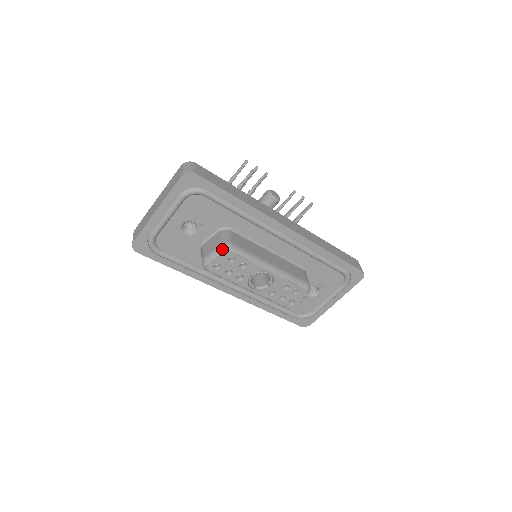
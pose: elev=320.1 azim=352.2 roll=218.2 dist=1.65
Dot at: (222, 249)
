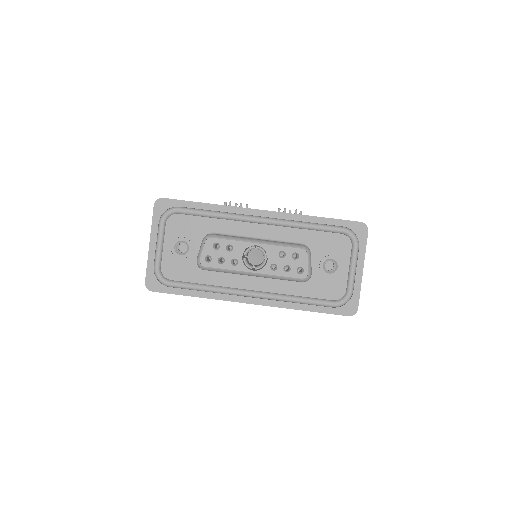
Dot at: (204, 240)
